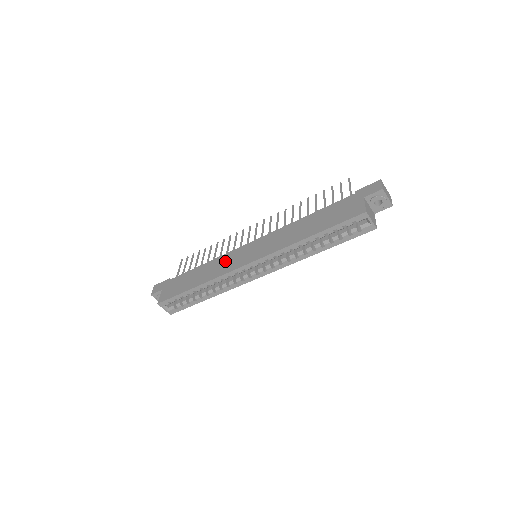
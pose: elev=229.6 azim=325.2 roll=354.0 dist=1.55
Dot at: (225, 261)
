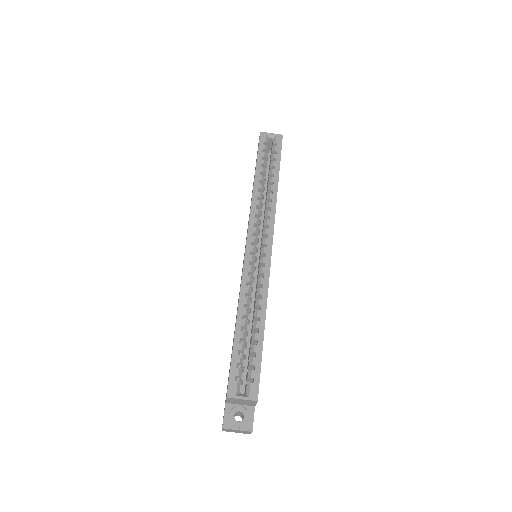
Dot at: occluded
